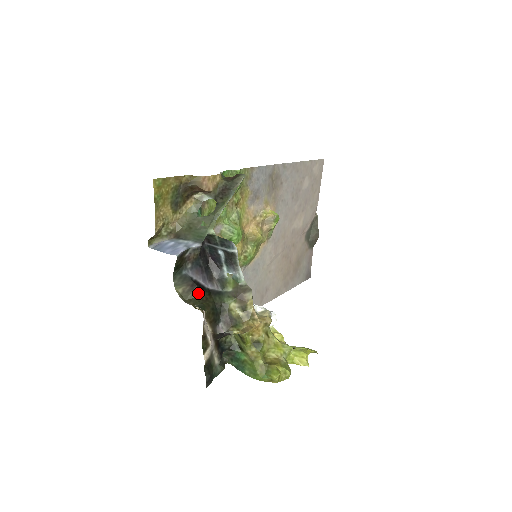
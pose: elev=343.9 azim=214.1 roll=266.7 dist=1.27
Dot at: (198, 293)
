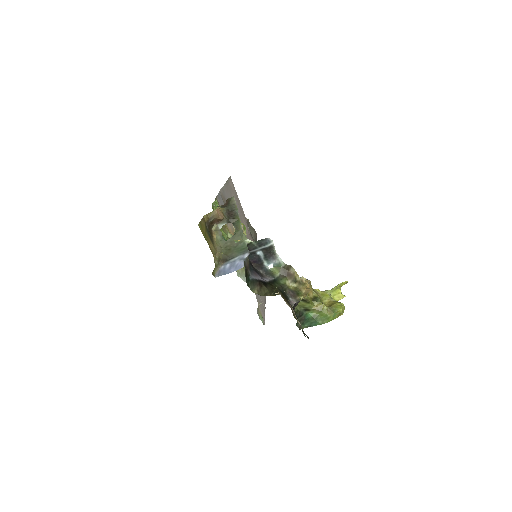
Dot at: (266, 287)
